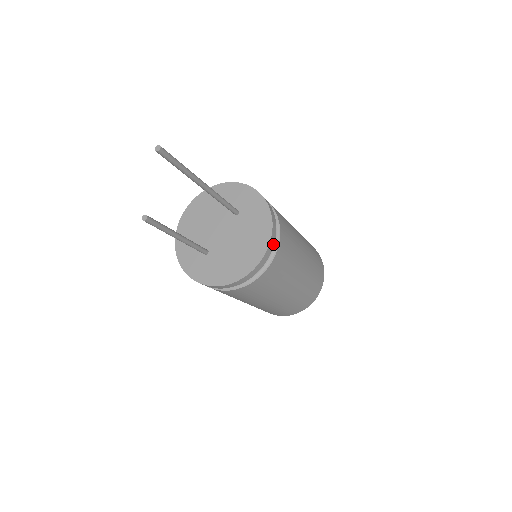
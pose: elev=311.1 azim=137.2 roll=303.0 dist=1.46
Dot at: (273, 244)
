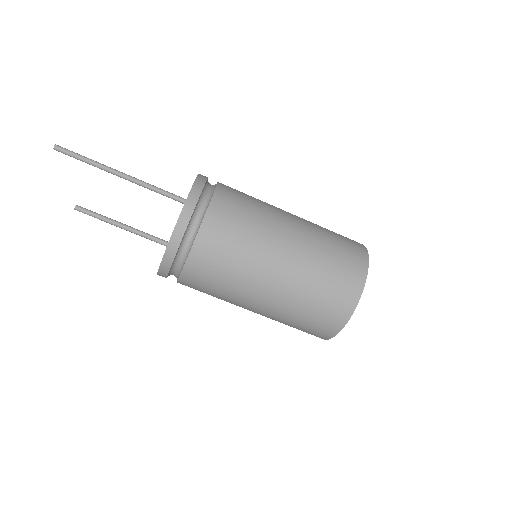
Dot at: (186, 224)
